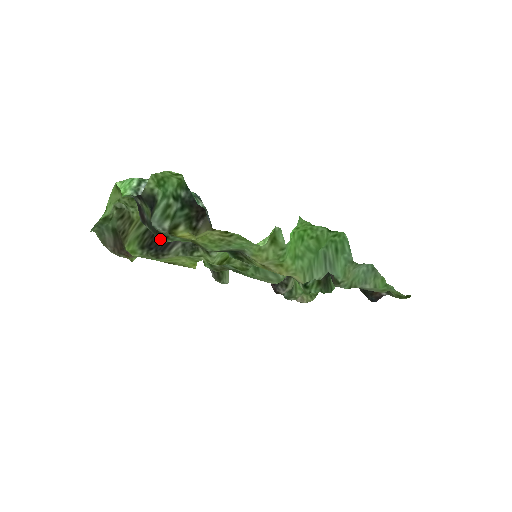
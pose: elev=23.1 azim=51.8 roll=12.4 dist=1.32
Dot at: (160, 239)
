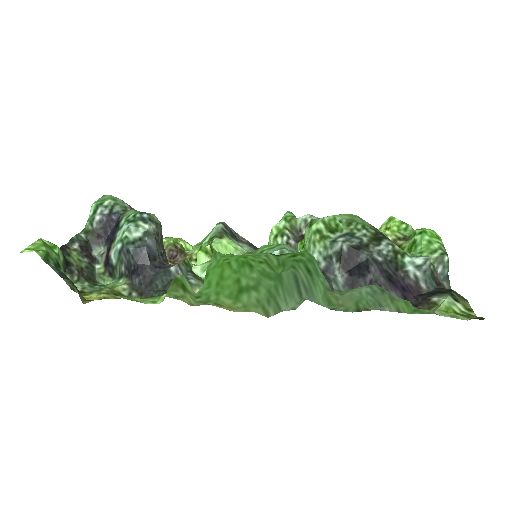
Dot at: (99, 283)
